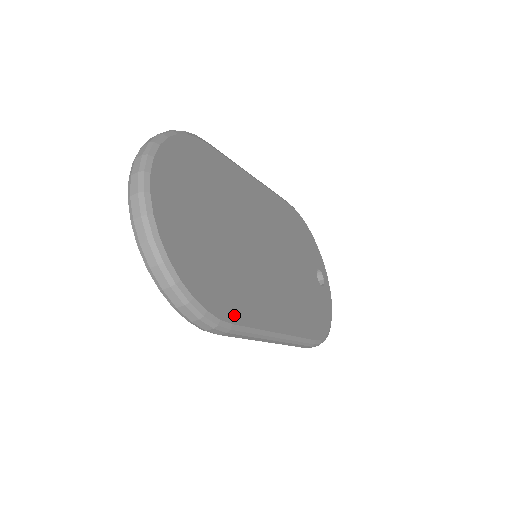
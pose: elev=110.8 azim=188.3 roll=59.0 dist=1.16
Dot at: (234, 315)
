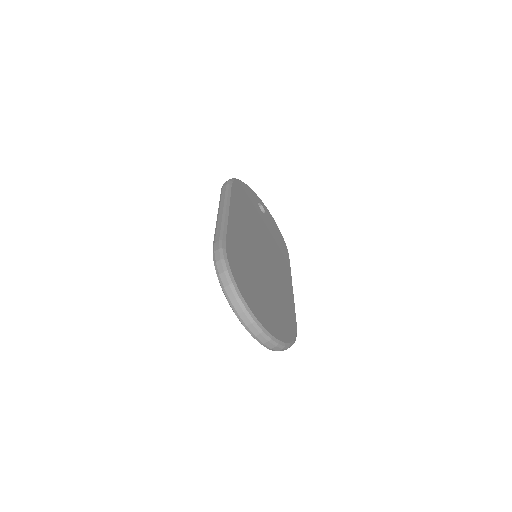
Dot at: (293, 318)
